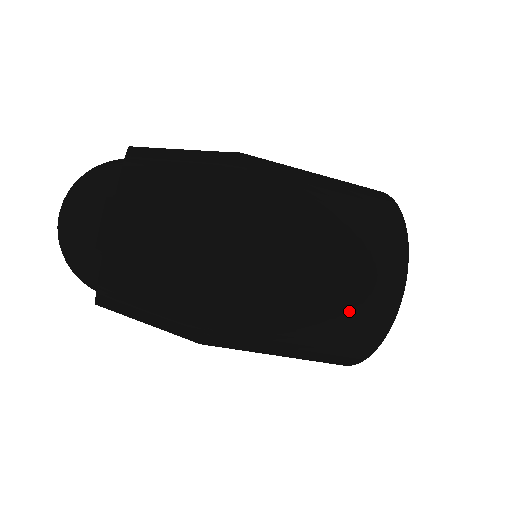
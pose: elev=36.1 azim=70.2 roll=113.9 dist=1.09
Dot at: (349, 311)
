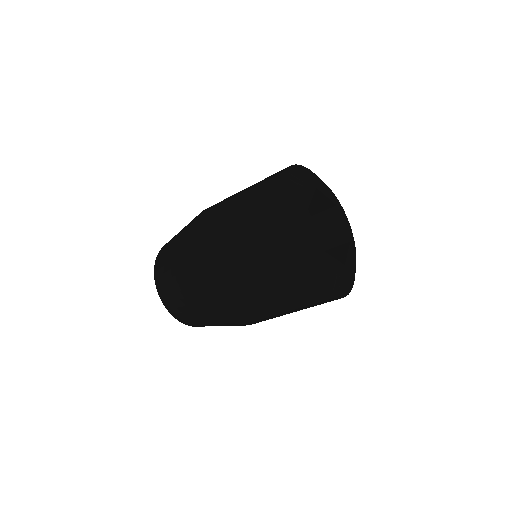
Dot at: (299, 305)
